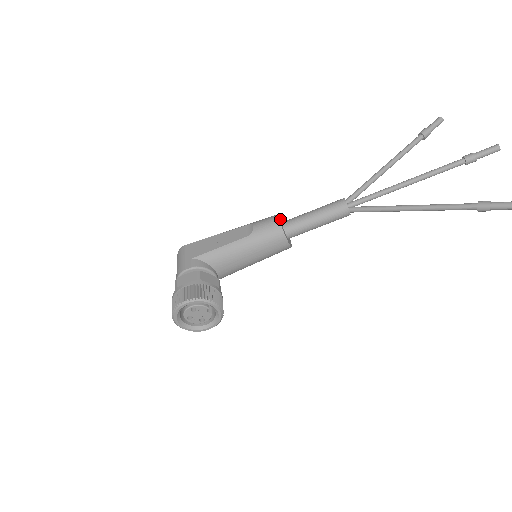
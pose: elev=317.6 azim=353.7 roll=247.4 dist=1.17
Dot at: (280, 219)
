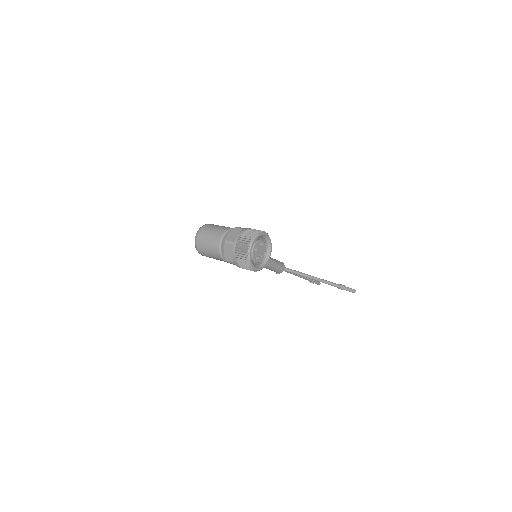
Dot at: occluded
